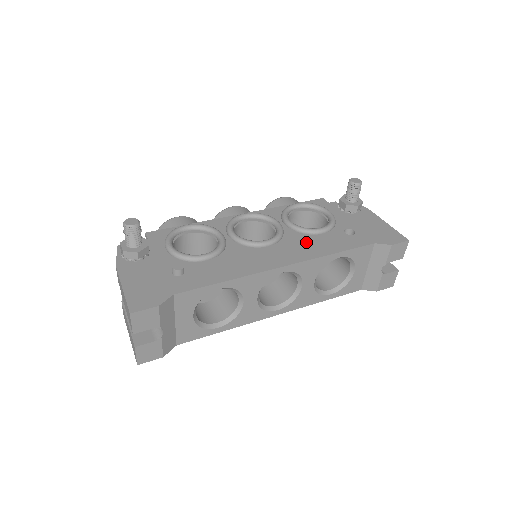
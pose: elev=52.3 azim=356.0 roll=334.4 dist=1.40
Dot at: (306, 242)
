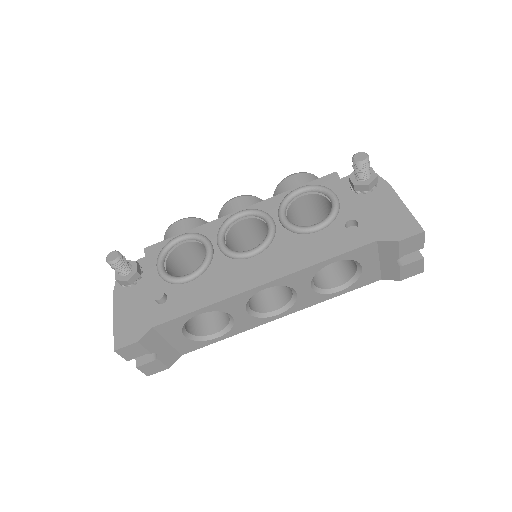
Dot at: (296, 246)
